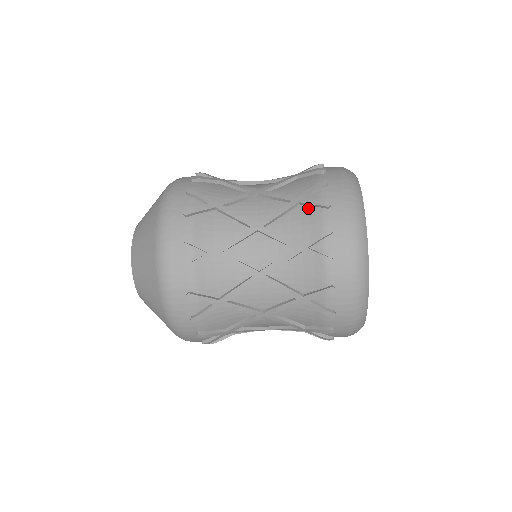
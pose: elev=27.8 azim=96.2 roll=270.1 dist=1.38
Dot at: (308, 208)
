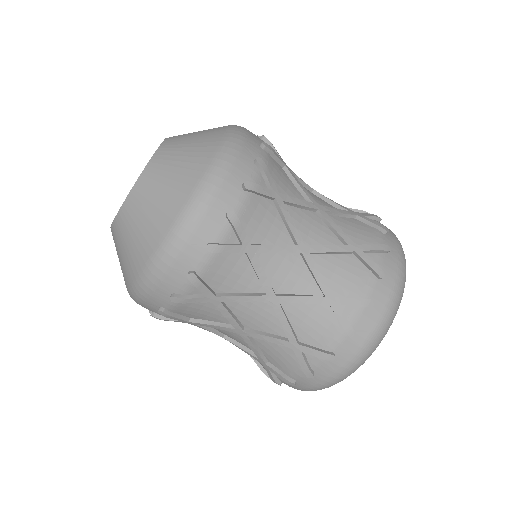
Dot at: (365, 224)
